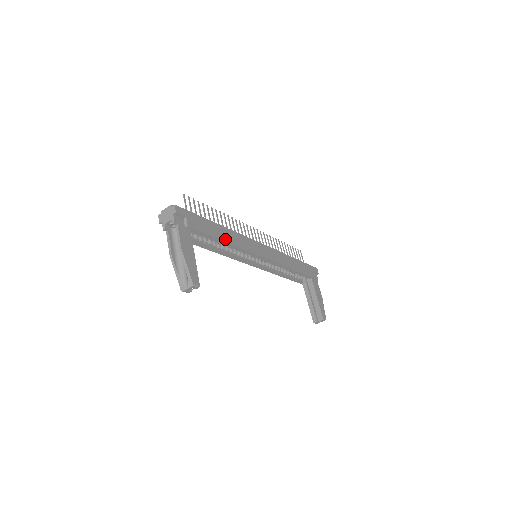
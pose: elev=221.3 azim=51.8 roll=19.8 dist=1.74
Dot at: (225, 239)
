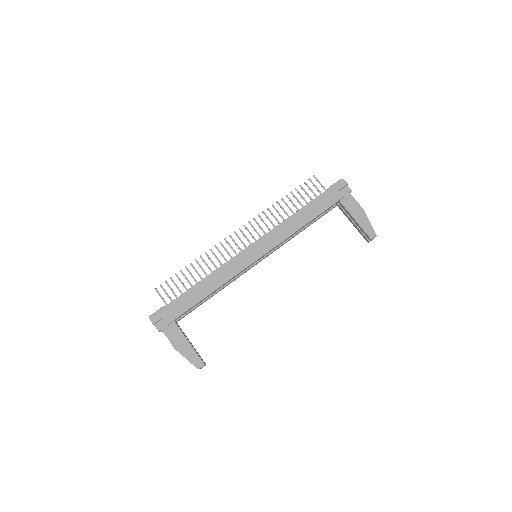
Dot at: (208, 293)
